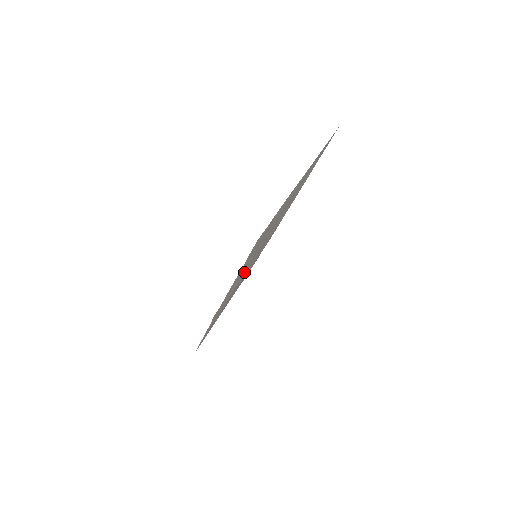
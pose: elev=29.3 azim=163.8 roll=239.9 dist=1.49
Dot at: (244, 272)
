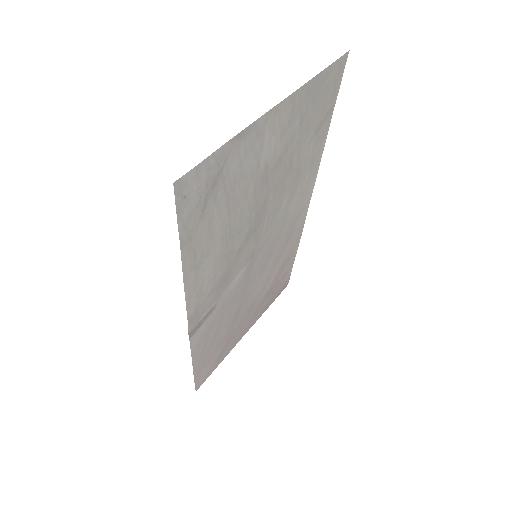
Dot at: (238, 277)
